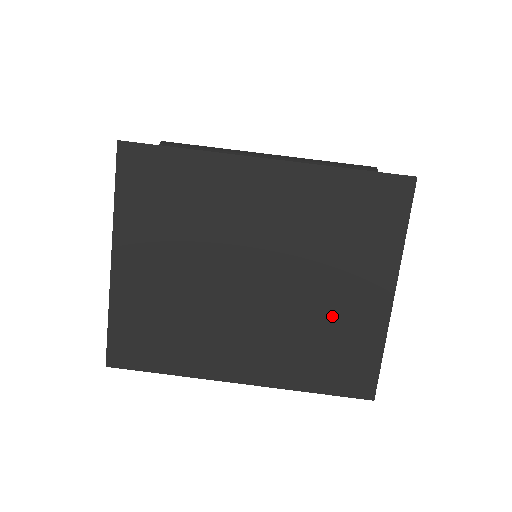
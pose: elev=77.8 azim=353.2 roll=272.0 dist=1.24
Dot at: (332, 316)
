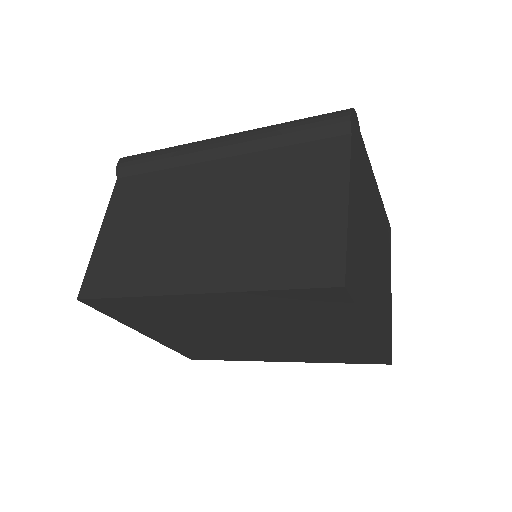
Dot at: (325, 343)
